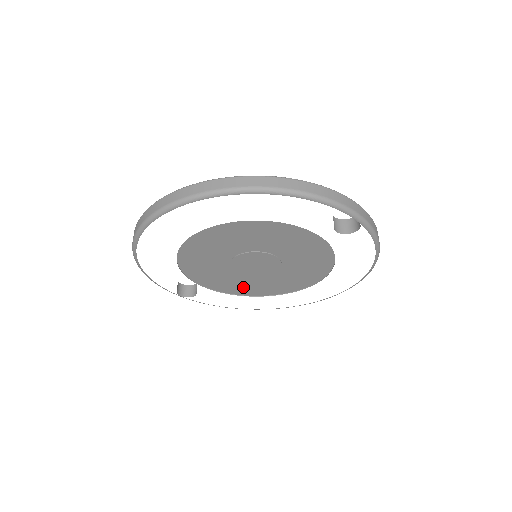
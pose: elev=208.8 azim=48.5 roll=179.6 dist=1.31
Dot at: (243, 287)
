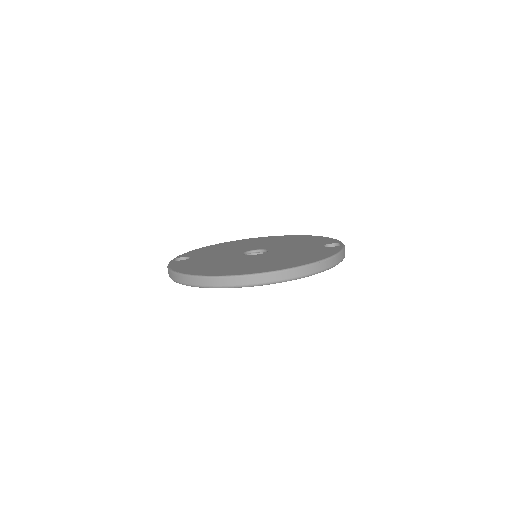
Dot at: occluded
